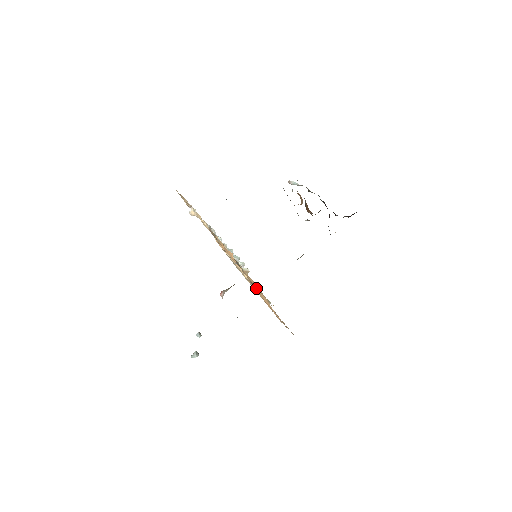
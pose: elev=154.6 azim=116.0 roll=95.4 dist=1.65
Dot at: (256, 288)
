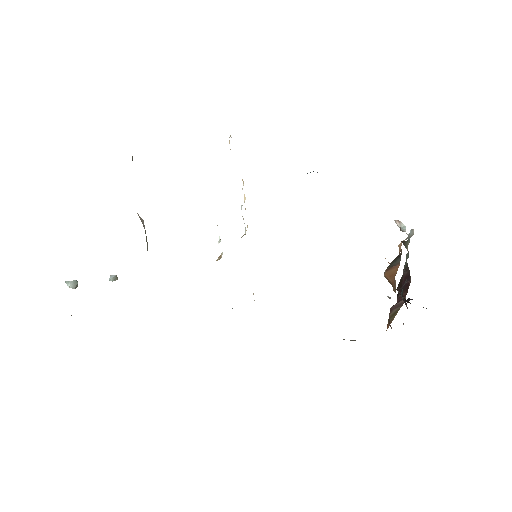
Dot at: occluded
